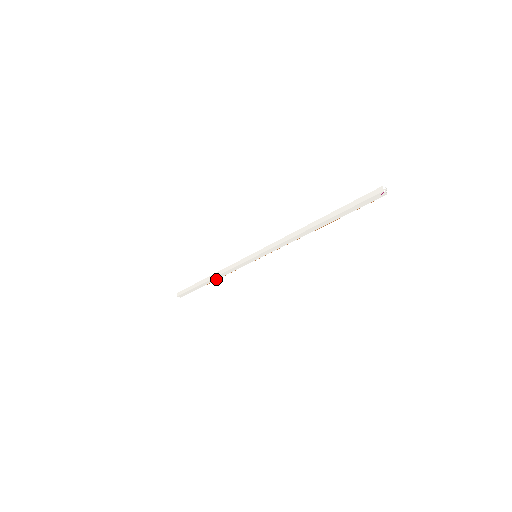
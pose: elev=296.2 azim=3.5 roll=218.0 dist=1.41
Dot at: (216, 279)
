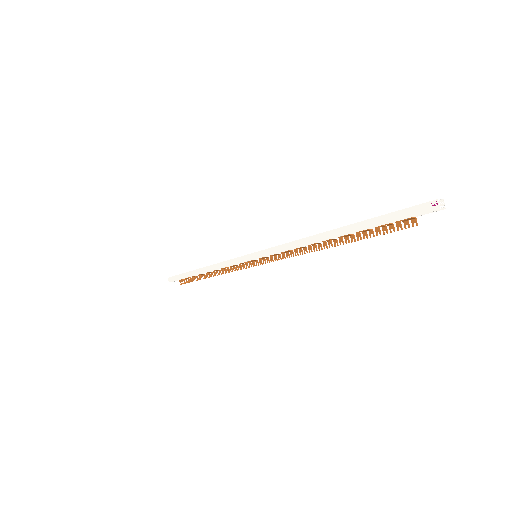
Dot at: (207, 271)
